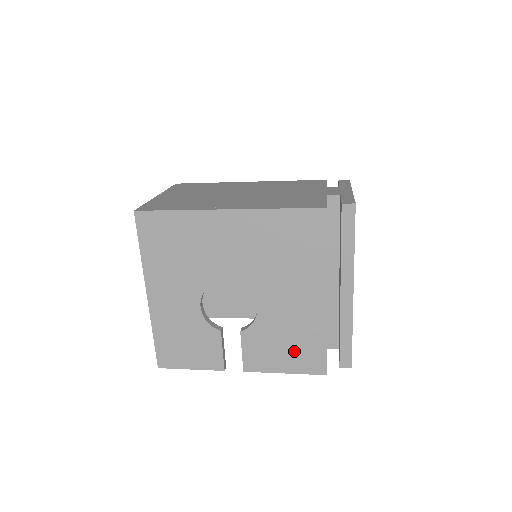
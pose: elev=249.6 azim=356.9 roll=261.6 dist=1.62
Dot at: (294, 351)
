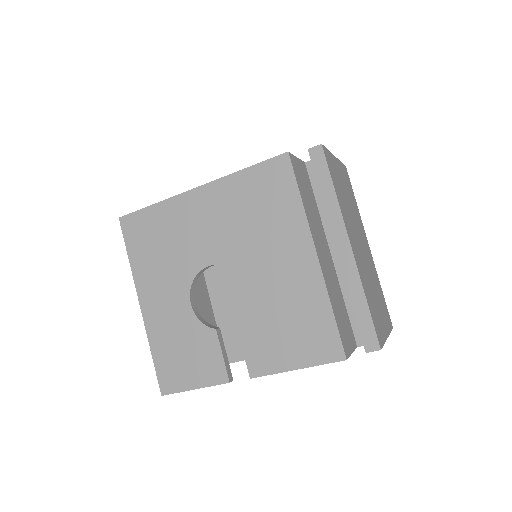
Dot at: (299, 335)
